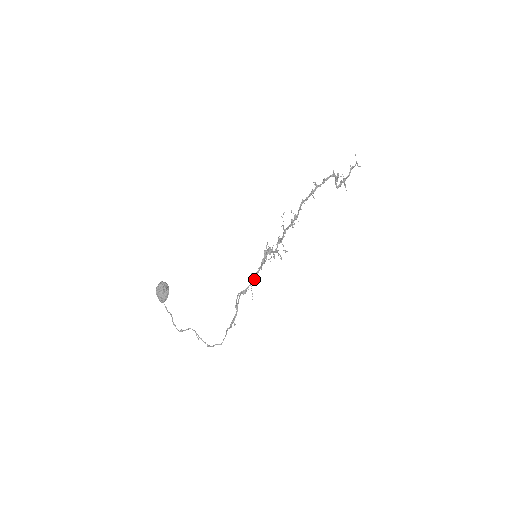
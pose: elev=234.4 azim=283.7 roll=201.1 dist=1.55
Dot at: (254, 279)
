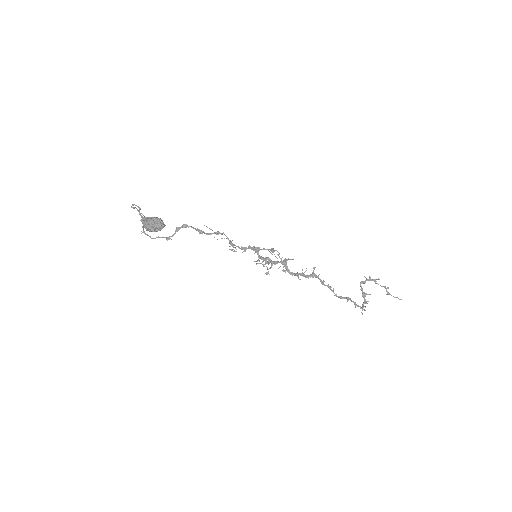
Dot at: occluded
